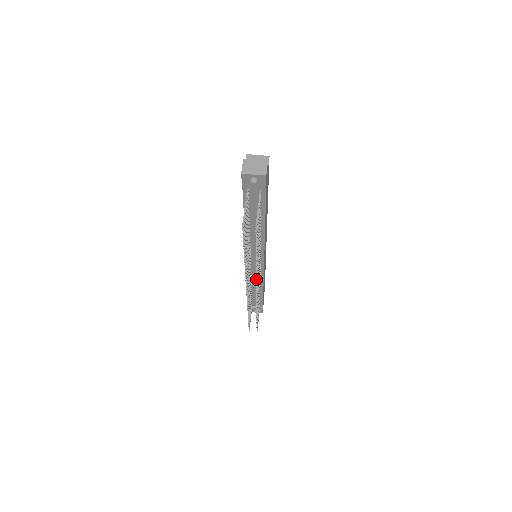
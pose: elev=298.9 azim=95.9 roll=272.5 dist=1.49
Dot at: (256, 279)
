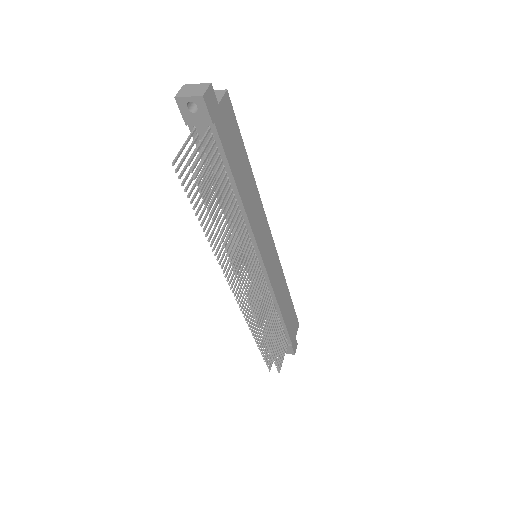
Dot at: (233, 269)
